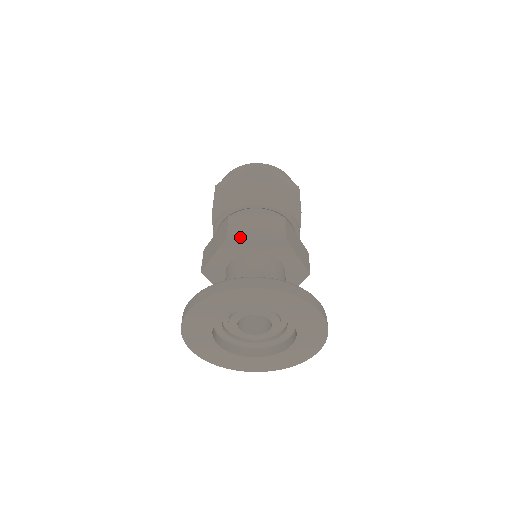
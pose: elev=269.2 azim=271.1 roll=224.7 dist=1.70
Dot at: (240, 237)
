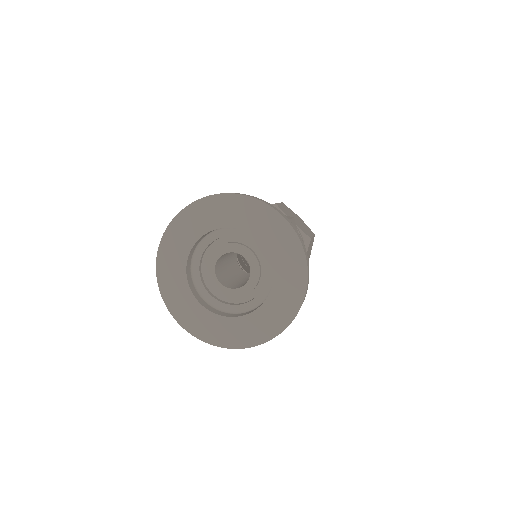
Dot at: occluded
